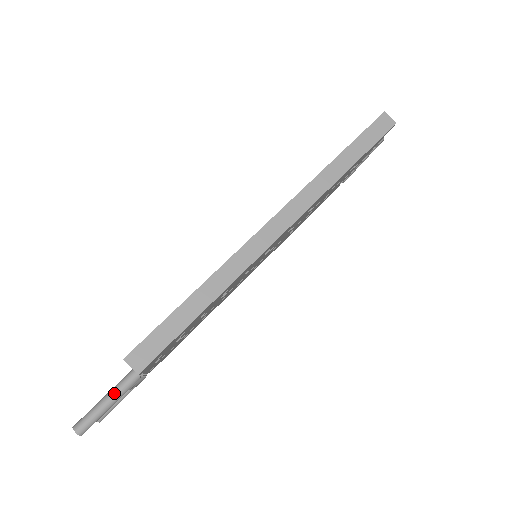
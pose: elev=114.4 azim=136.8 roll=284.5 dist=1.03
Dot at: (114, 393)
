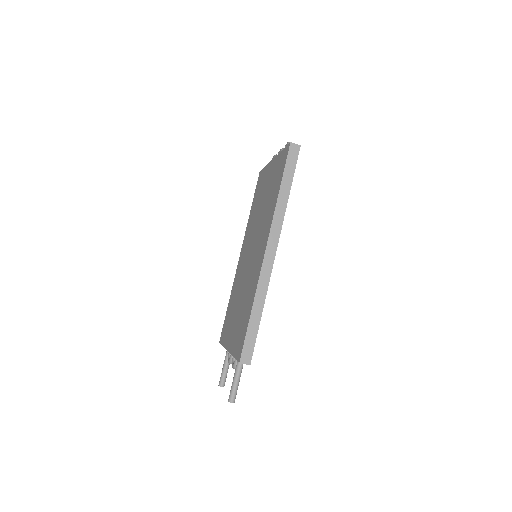
Dot at: (237, 376)
